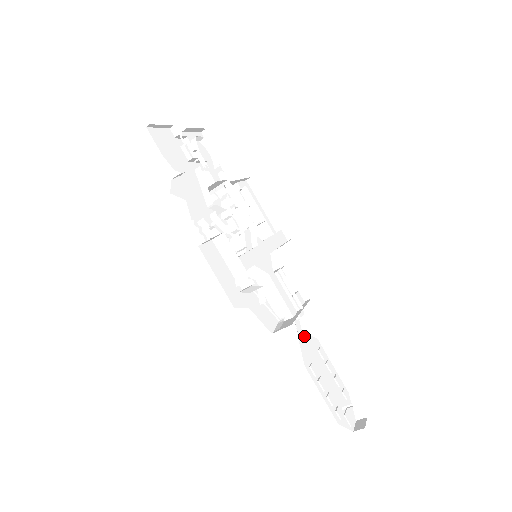
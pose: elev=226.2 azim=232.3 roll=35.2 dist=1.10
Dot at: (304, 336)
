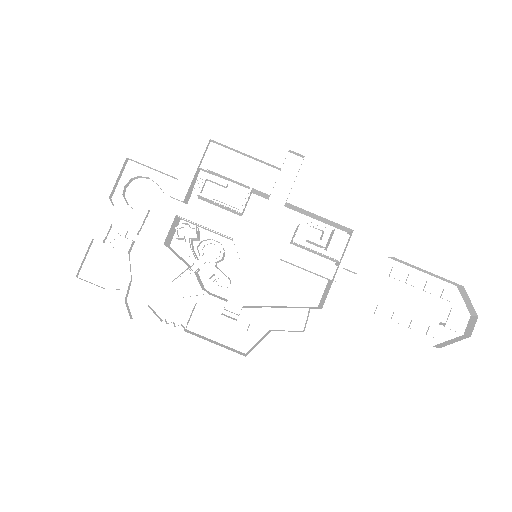
Dot at: (361, 277)
